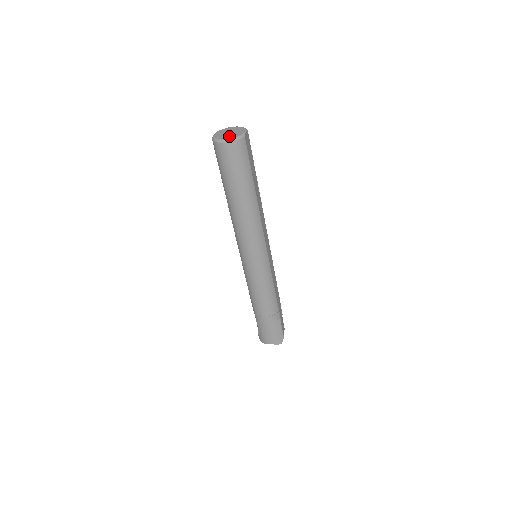
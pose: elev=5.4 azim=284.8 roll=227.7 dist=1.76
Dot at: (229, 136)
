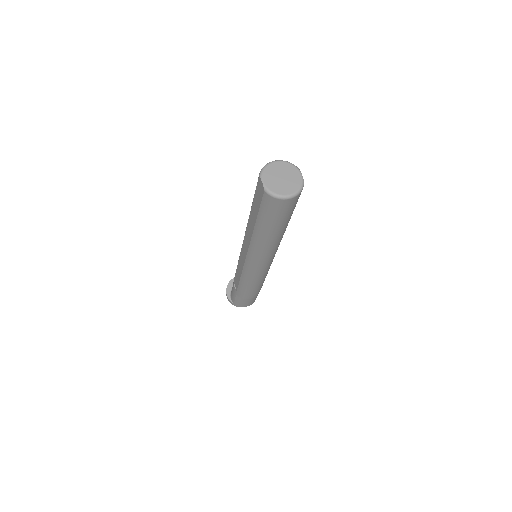
Dot at: (289, 187)
